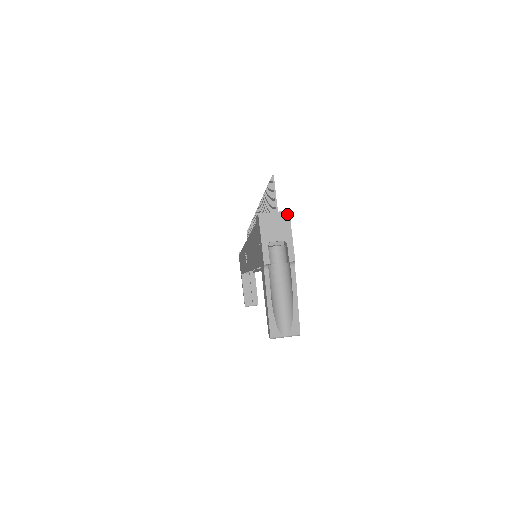
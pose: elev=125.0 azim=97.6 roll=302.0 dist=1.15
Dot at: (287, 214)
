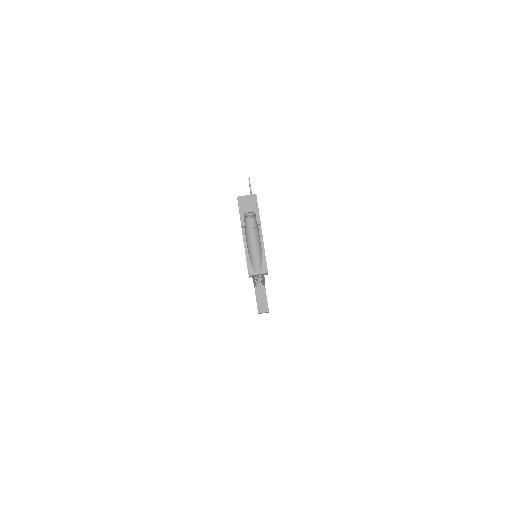
Dot at: (255, 196)
